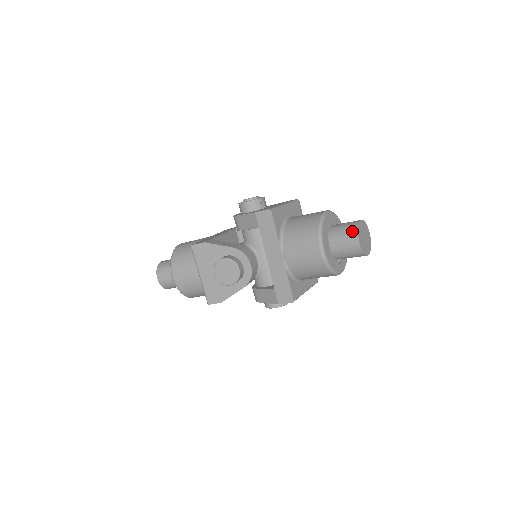
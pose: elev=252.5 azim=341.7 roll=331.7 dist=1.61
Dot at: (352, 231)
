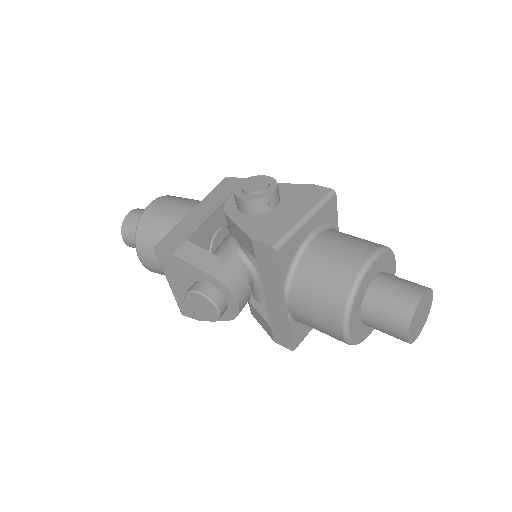
Dot at: (402, 316)
